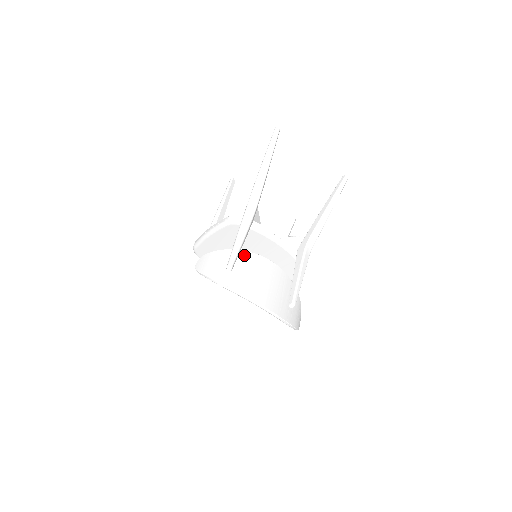
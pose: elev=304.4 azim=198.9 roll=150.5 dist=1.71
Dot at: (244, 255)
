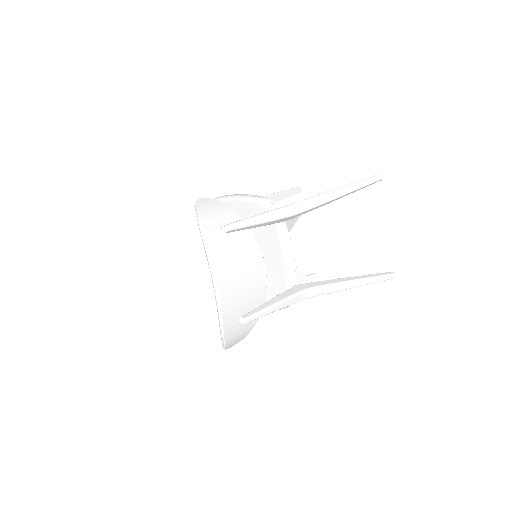
Dot at: (248, 235)
